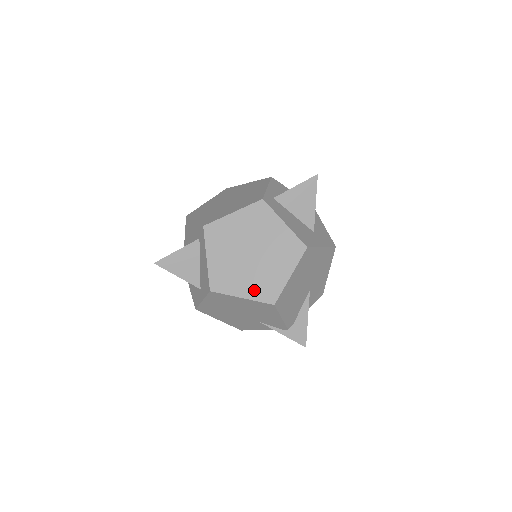
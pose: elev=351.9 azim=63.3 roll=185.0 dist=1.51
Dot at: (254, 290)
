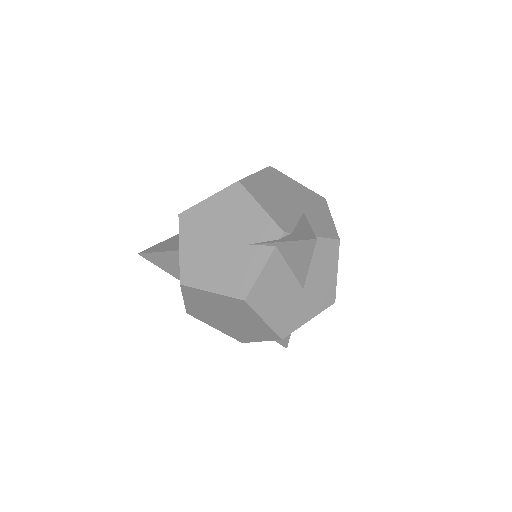
Dot at: occluded
